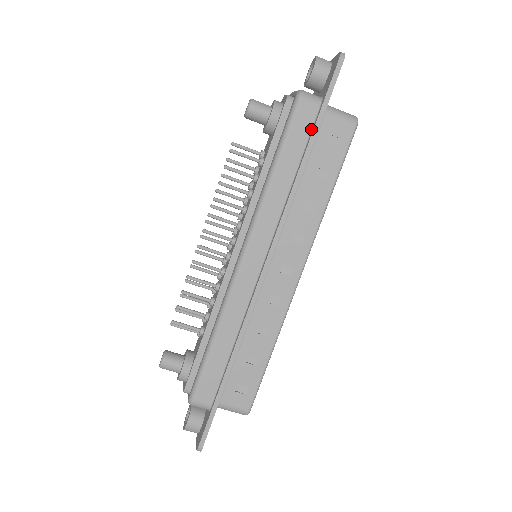
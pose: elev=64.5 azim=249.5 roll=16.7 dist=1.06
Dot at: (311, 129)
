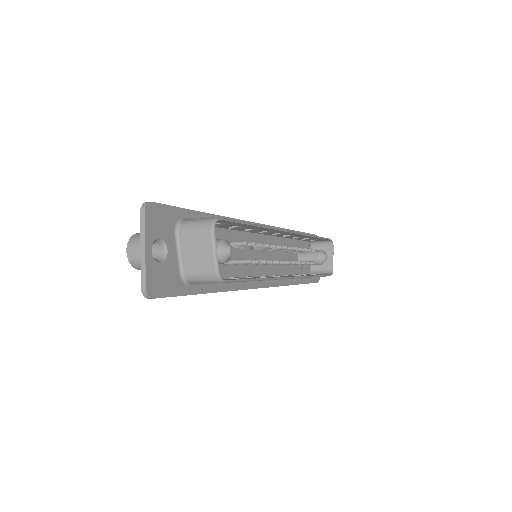
Dot at: occluded
